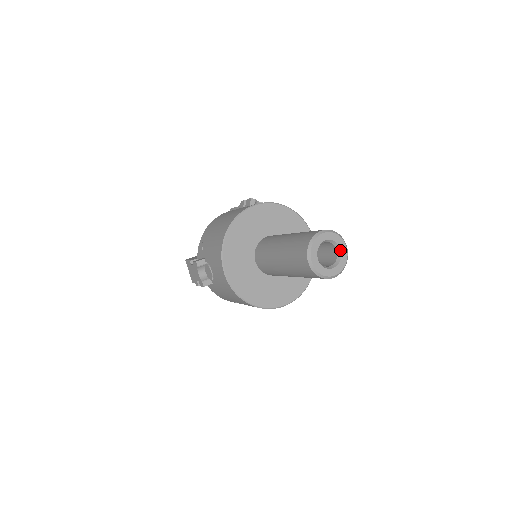
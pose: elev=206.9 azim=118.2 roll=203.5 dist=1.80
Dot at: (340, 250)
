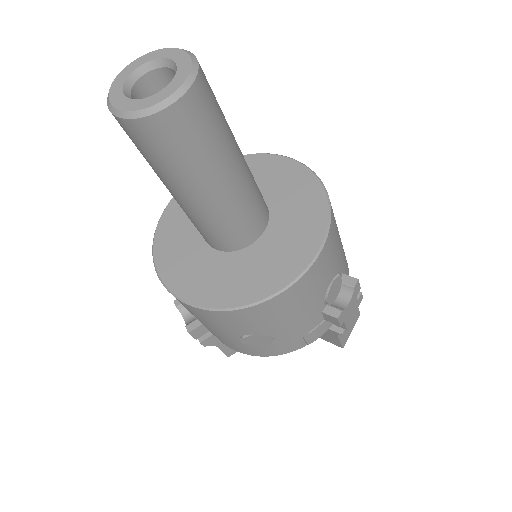
Dot at: (174, 64)
